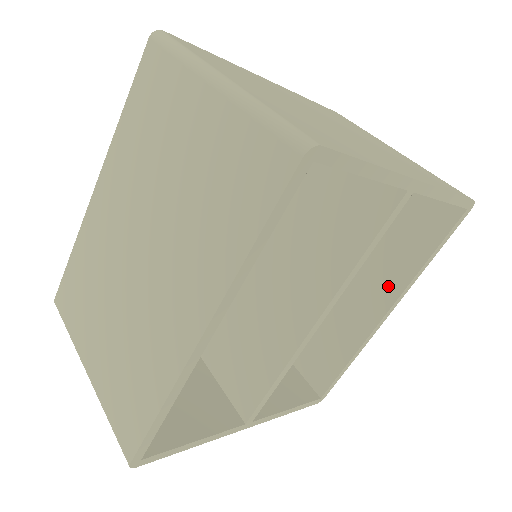
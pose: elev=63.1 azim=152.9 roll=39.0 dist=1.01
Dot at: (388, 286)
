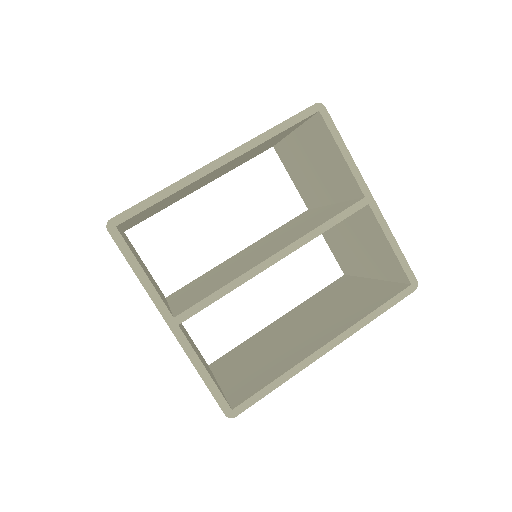
Dot at: (337, 329)
